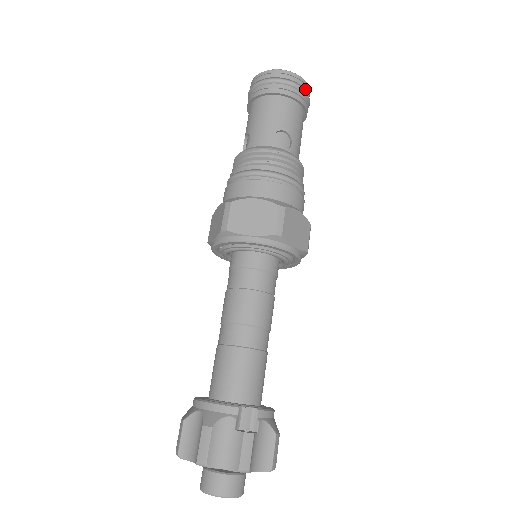
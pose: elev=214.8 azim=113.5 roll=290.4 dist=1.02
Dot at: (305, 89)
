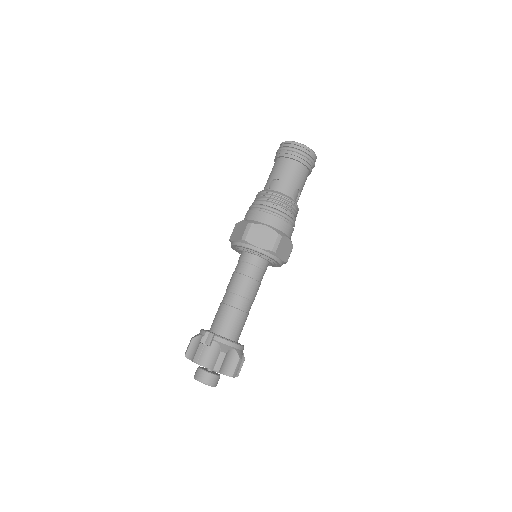
Dot at: (299, 149)
